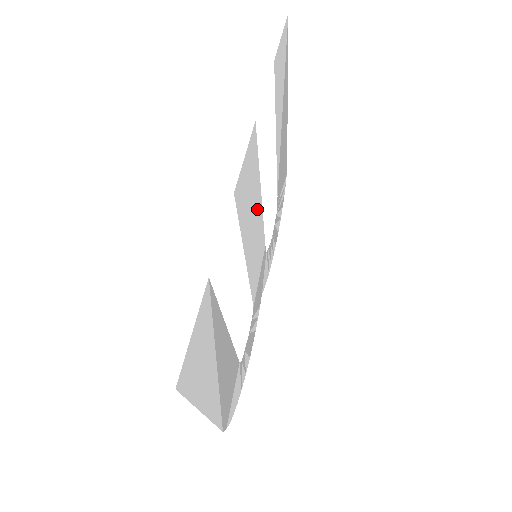
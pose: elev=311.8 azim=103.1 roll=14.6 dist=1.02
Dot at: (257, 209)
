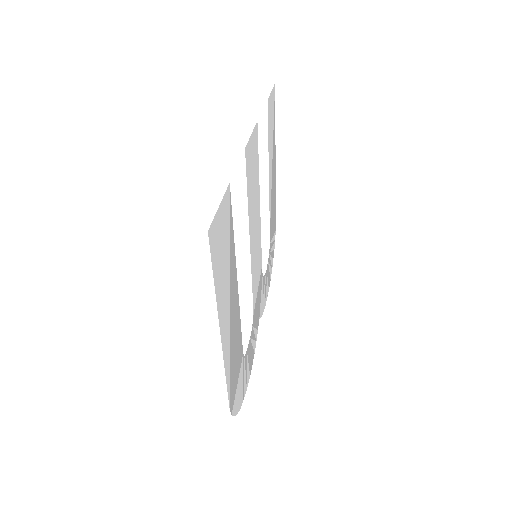
Dot at: (257, 207)
